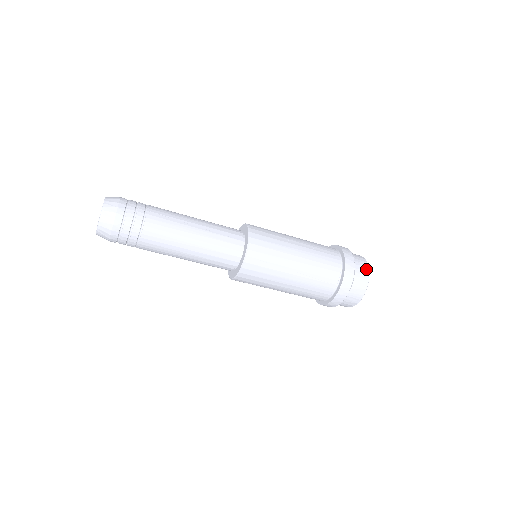
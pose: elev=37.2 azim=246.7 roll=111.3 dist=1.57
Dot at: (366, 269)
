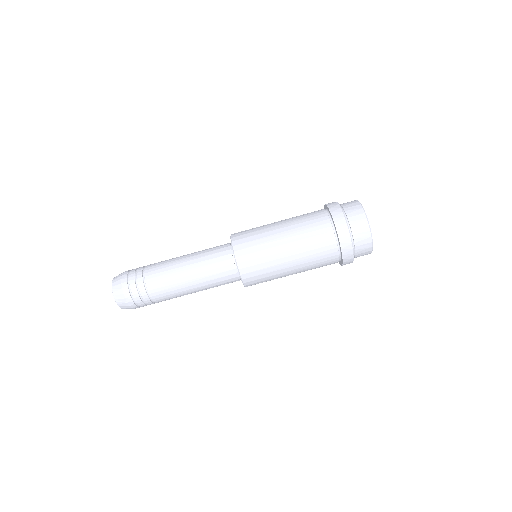
Dot at: (356, 204)
